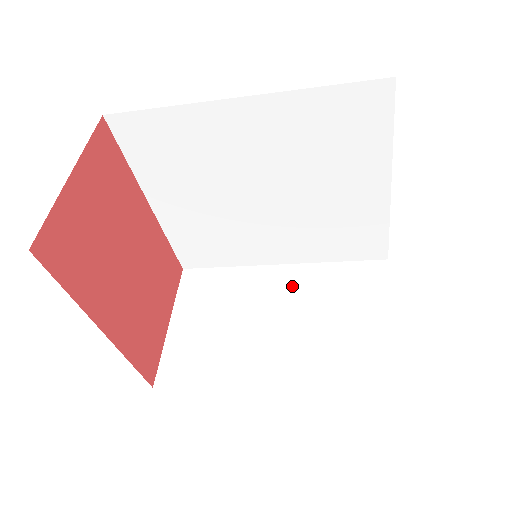
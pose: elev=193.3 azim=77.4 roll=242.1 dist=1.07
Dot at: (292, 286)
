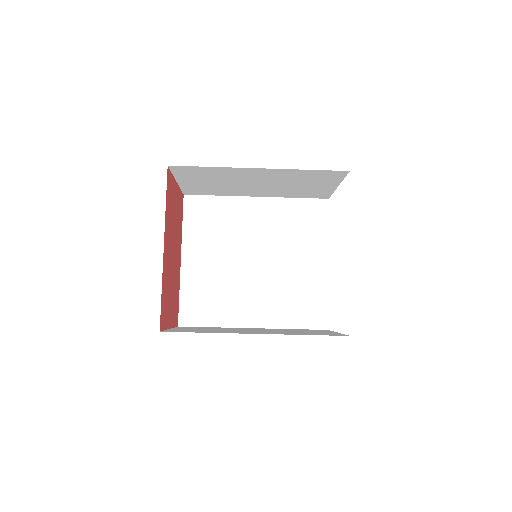
Dot at: (264, 329)
